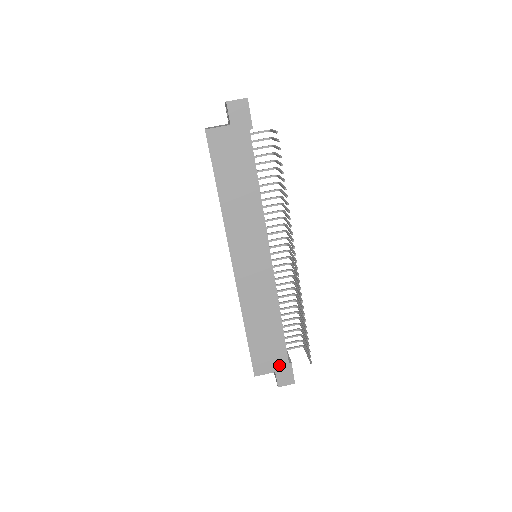
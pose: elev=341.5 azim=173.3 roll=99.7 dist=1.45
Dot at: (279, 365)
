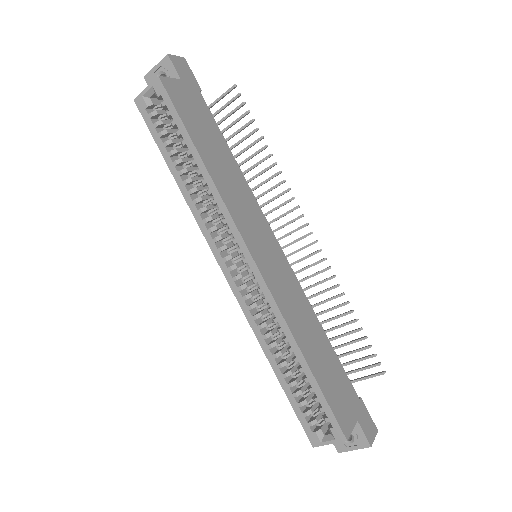
Dot at: (354, 407)
